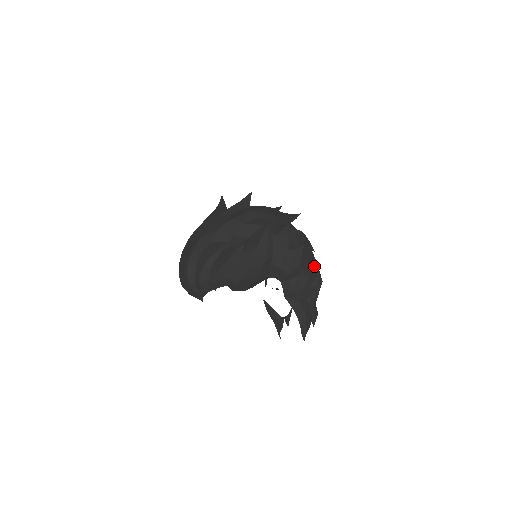
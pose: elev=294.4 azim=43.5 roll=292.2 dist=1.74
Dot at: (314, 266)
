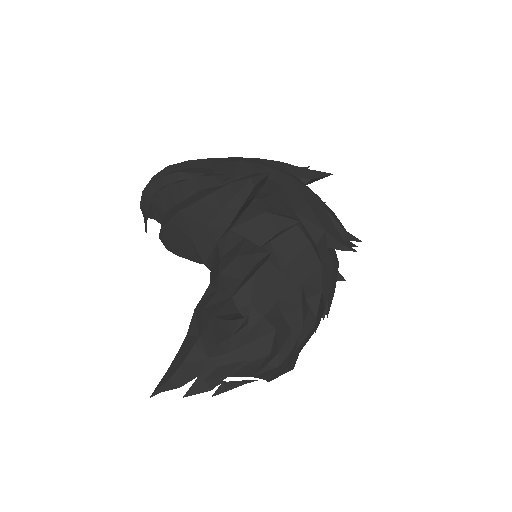
Dot at: (283, 326)
